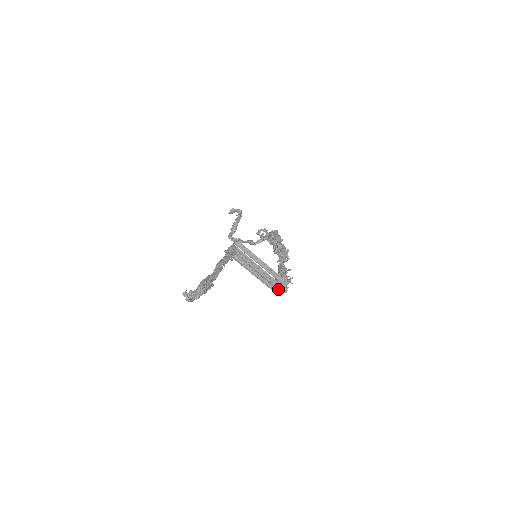
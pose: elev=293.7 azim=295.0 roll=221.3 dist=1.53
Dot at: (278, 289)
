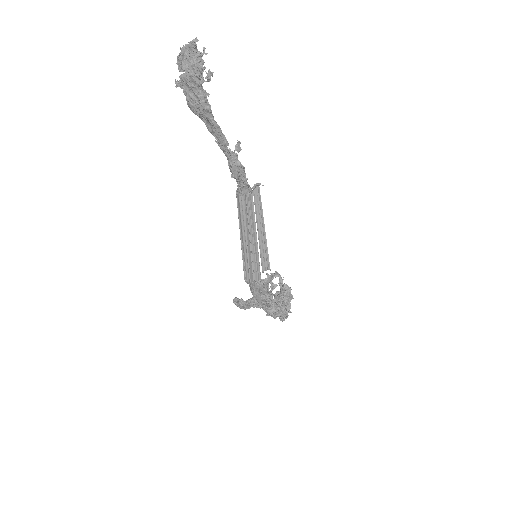
Dot at: (252, 271)
